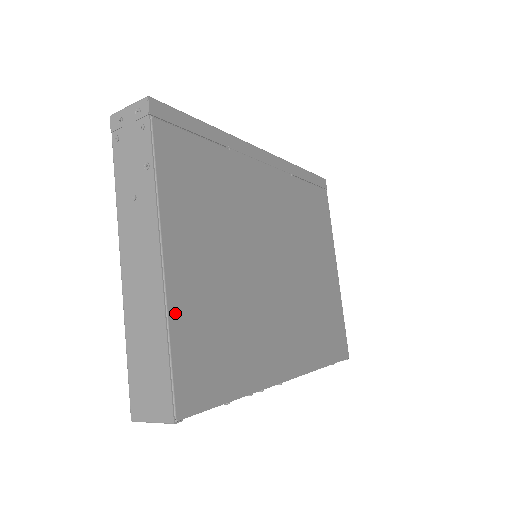
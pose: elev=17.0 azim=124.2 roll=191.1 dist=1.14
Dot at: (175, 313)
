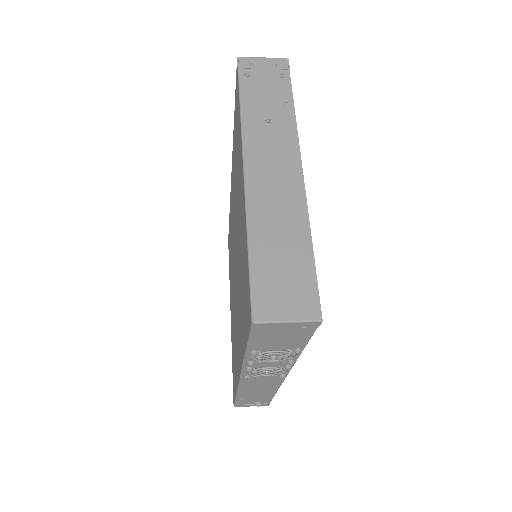
Dot at: occluded
